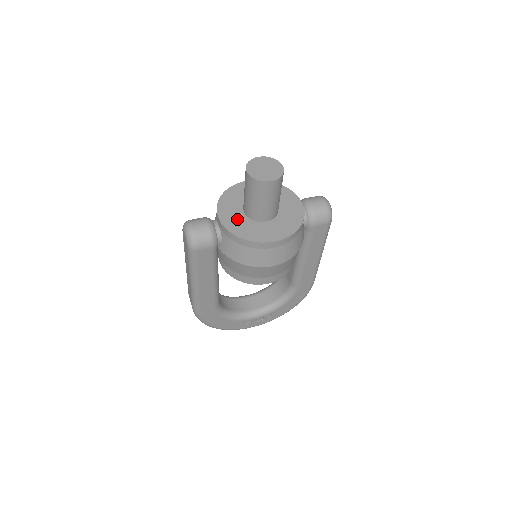
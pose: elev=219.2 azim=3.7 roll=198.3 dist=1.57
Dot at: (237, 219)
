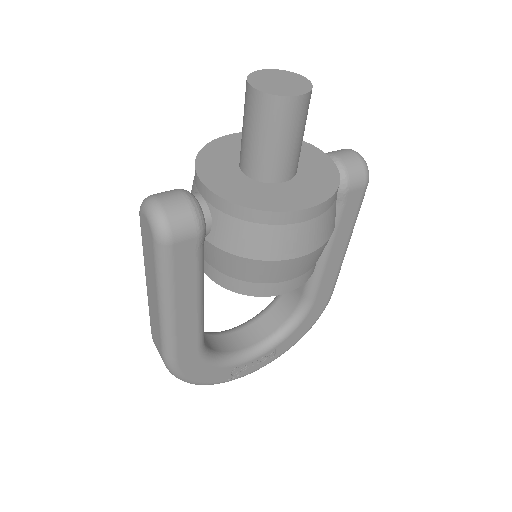
Dot at: (235, 182)
